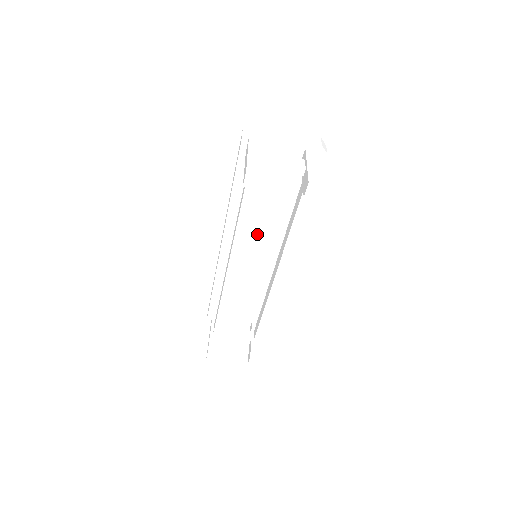
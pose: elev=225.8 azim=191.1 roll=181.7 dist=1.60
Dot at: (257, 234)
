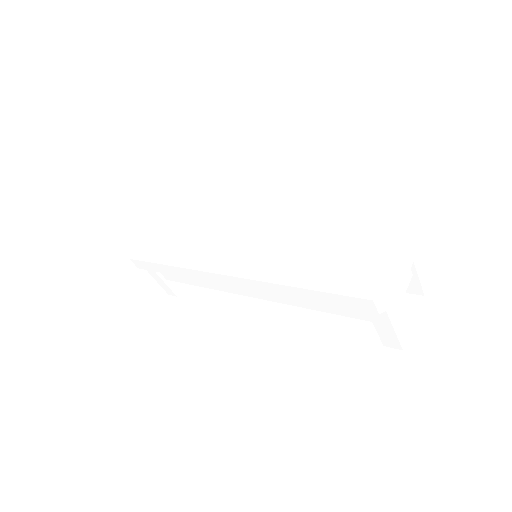
Dot at: occluded
